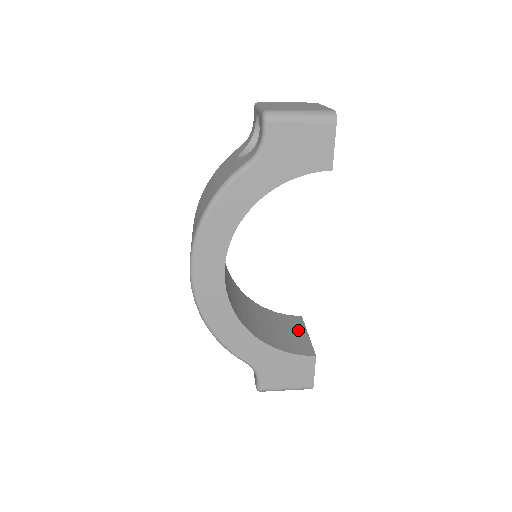
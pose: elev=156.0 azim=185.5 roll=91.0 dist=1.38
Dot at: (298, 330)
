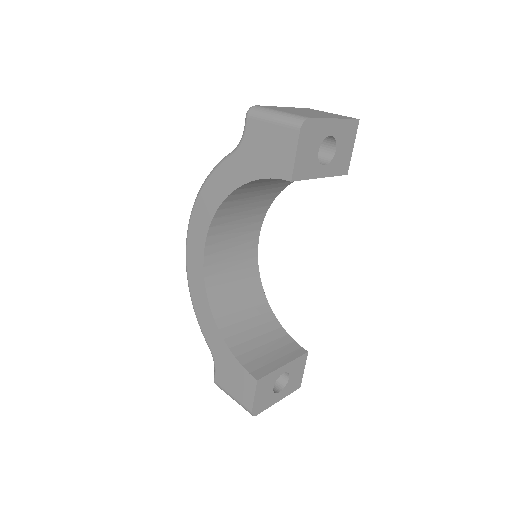
Dot at: (282, 356)
